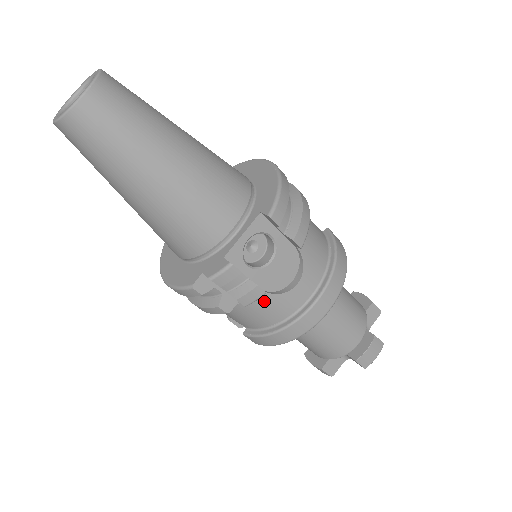
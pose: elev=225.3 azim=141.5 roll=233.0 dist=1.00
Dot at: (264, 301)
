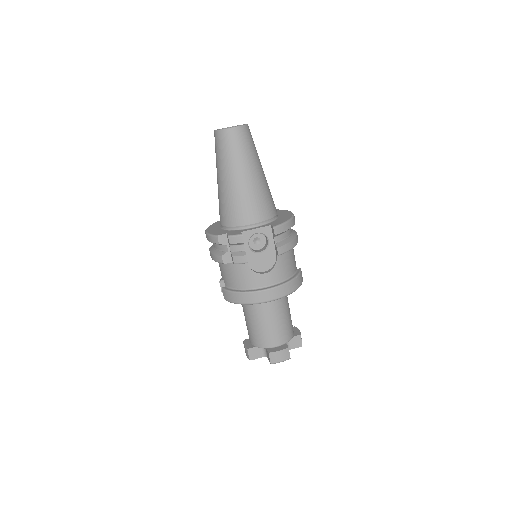
Dot at: (244, 270)
